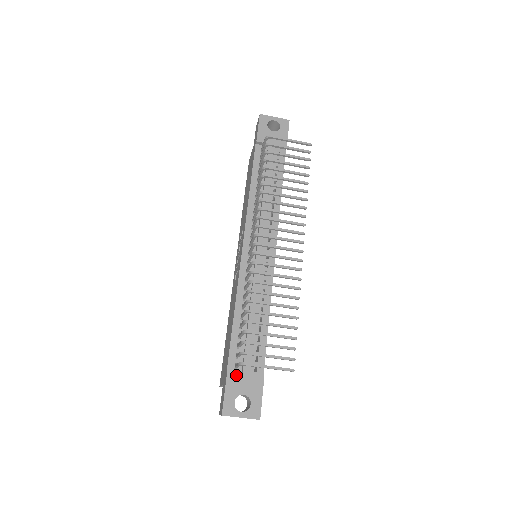
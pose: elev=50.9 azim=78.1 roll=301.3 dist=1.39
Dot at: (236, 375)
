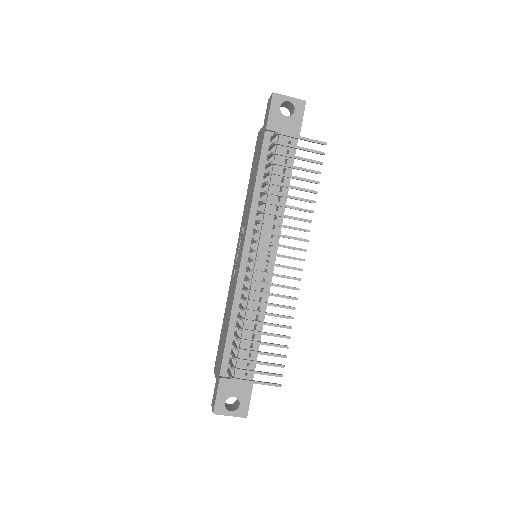
Dot at: (228, 380)
